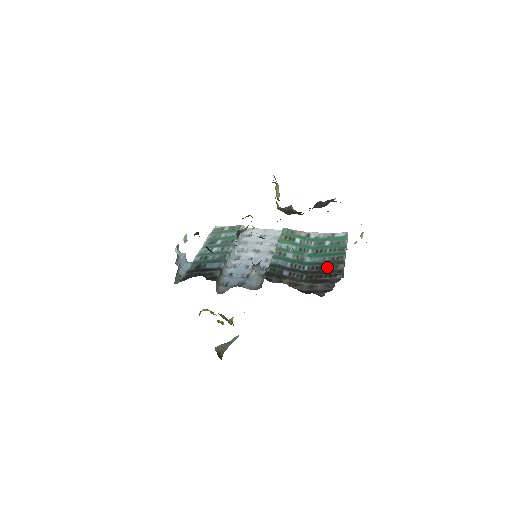
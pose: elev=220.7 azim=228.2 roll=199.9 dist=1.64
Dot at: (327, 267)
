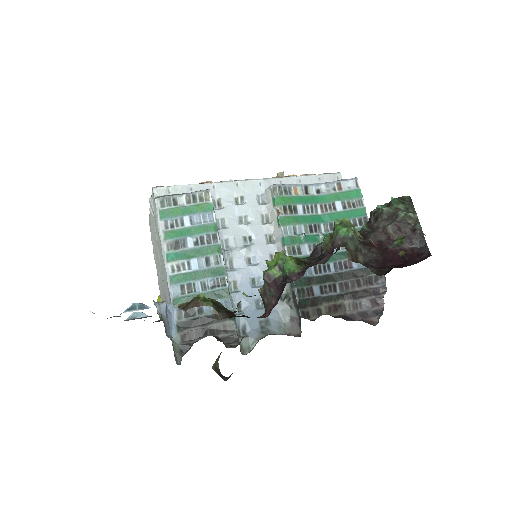
Dot at: occluded
